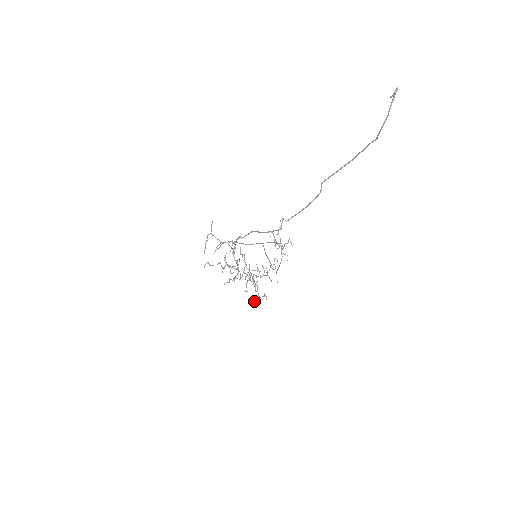
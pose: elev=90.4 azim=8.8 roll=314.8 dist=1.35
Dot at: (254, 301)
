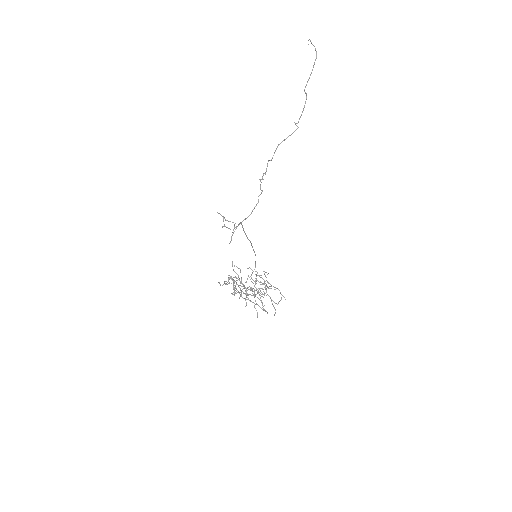
Dot at: occluded
